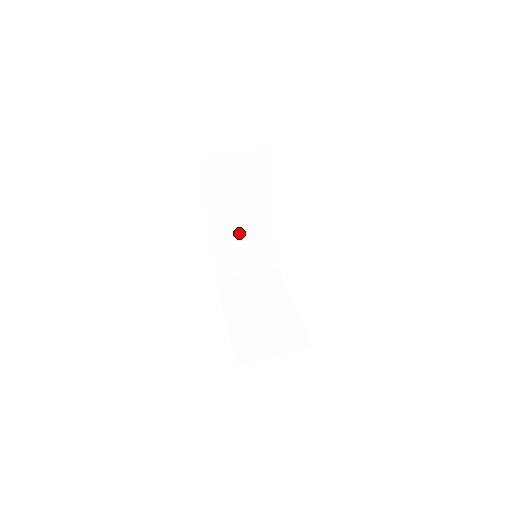
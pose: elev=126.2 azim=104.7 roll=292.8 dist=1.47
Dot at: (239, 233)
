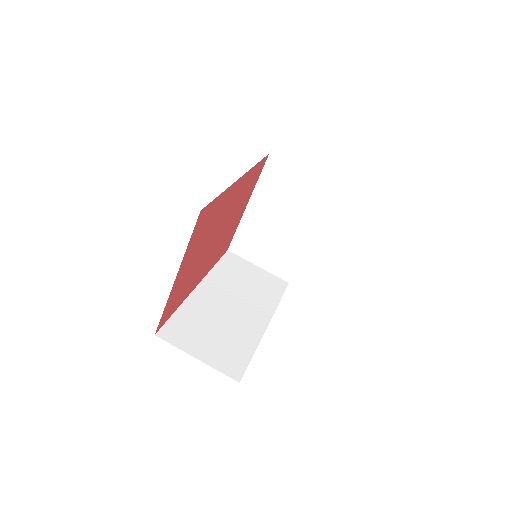
Dot at: occluded
